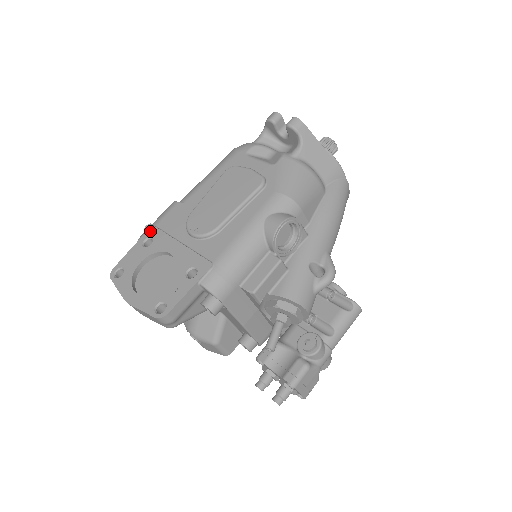
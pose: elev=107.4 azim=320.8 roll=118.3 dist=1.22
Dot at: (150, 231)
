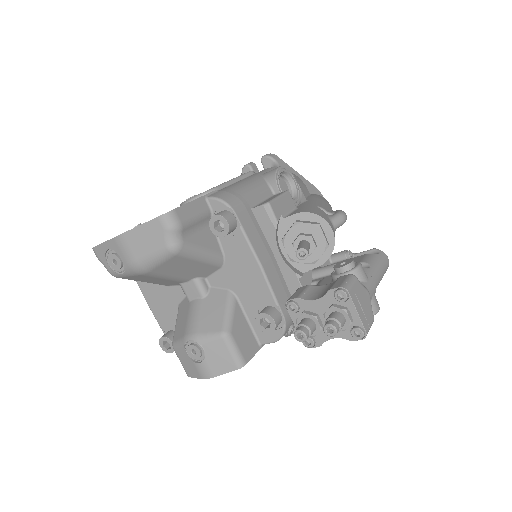
Dot at: occluded
